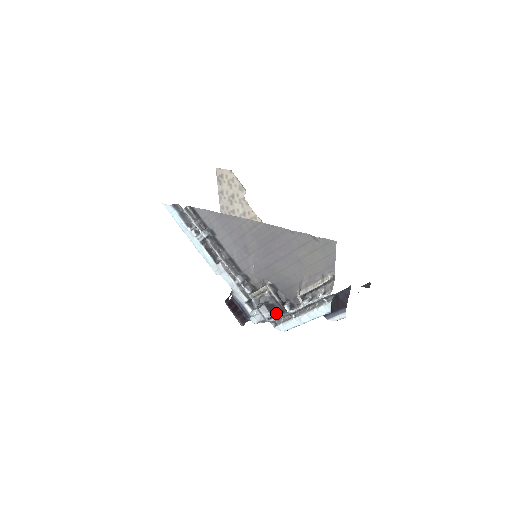
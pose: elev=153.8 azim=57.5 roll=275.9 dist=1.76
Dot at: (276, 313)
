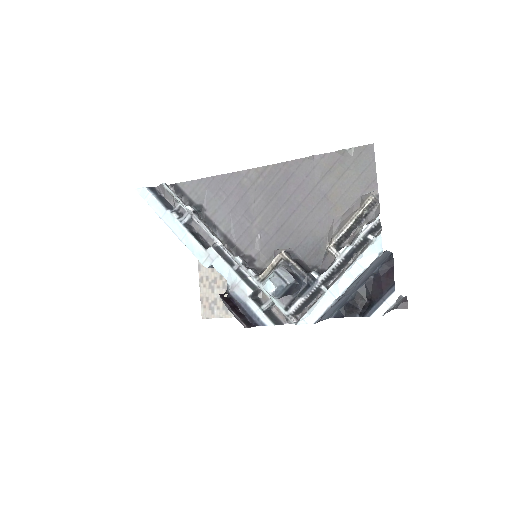
Dot at: (298, 291)
